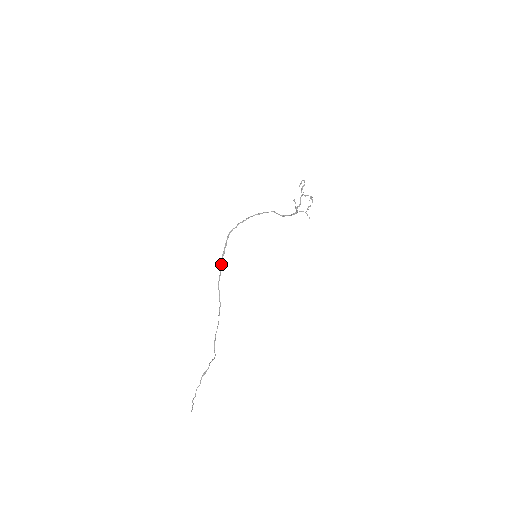
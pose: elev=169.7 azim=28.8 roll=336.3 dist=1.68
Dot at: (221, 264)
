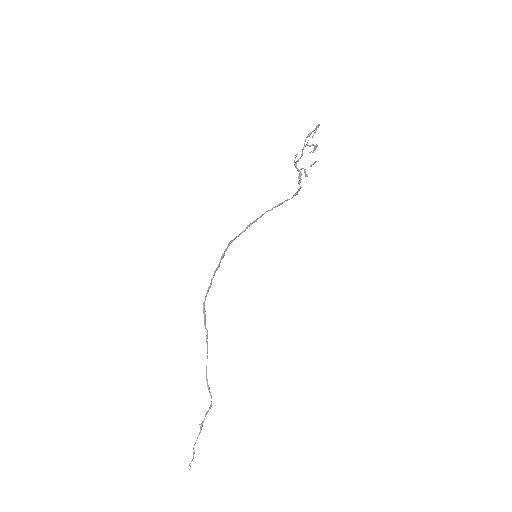
Dot at: (211, 281)
